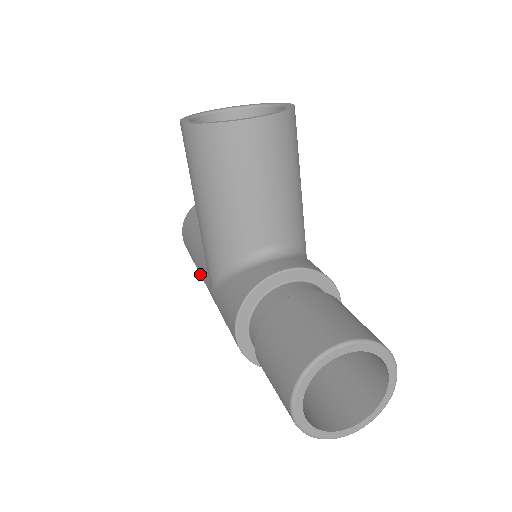
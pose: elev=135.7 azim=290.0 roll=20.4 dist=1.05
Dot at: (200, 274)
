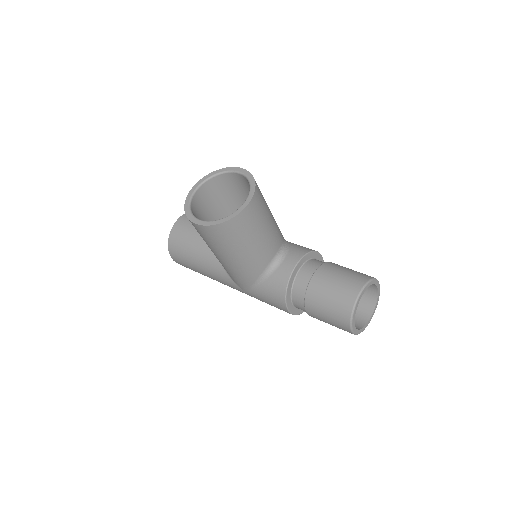
Dot at: (216, 280)
